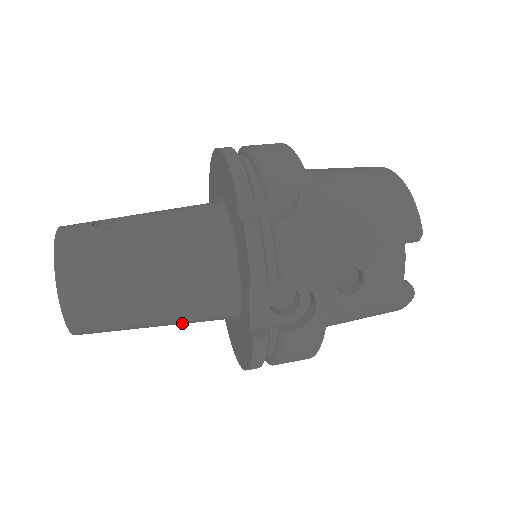
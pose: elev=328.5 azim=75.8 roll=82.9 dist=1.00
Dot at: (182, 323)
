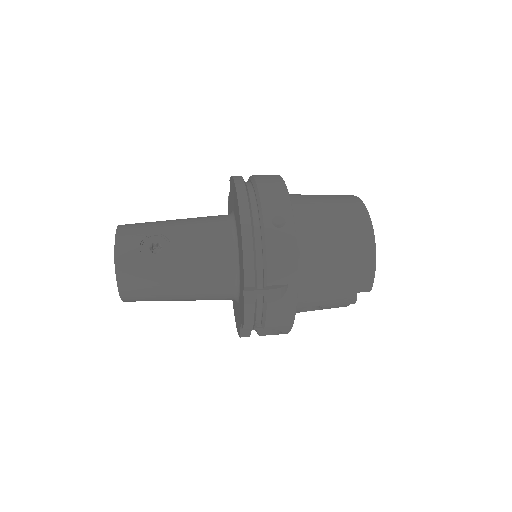
Dot at: occluded
